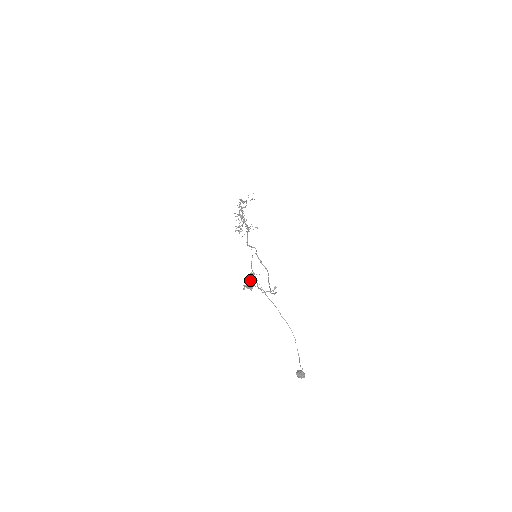
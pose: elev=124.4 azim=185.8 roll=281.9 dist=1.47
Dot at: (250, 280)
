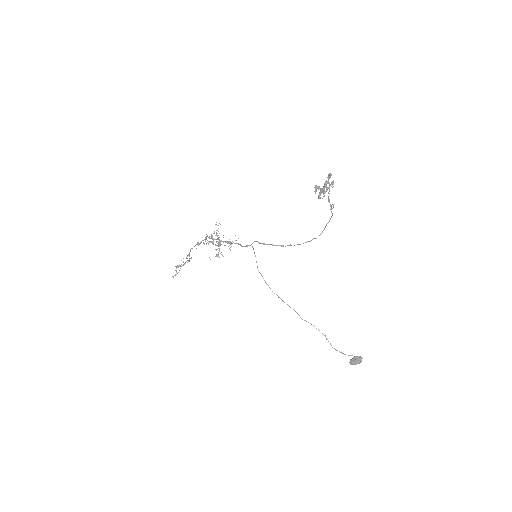
Dot at: (330, 173)
